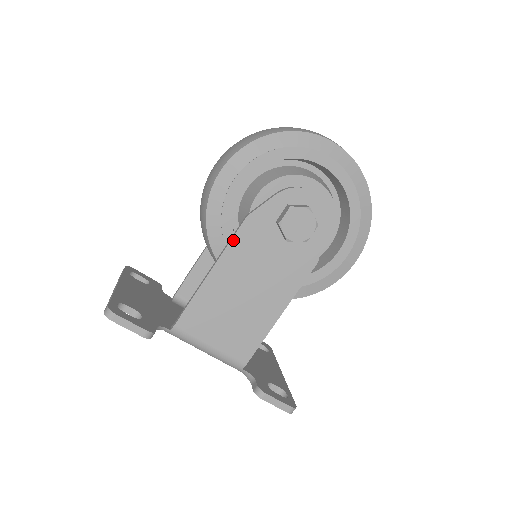
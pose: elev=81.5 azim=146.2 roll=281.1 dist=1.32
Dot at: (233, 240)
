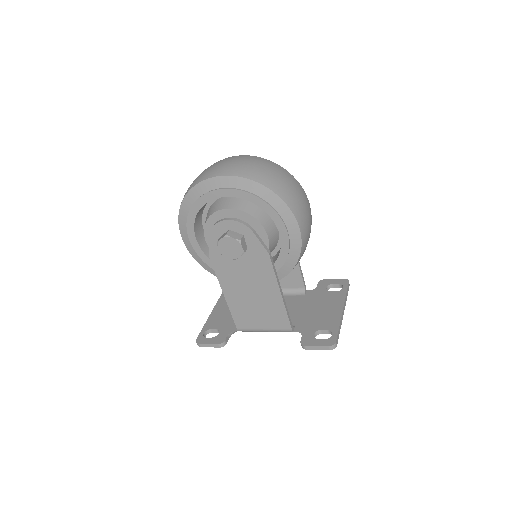
Dot at: (216, 273)
